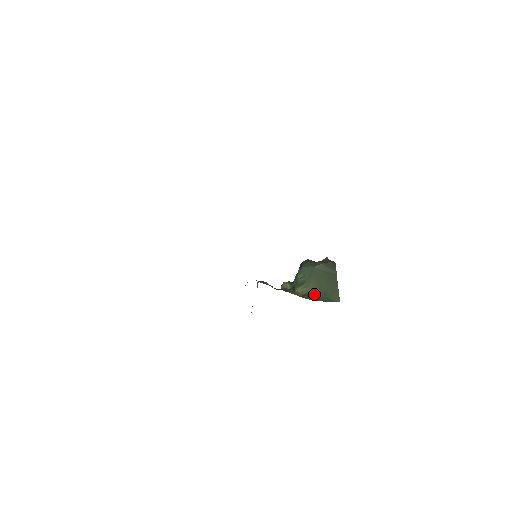
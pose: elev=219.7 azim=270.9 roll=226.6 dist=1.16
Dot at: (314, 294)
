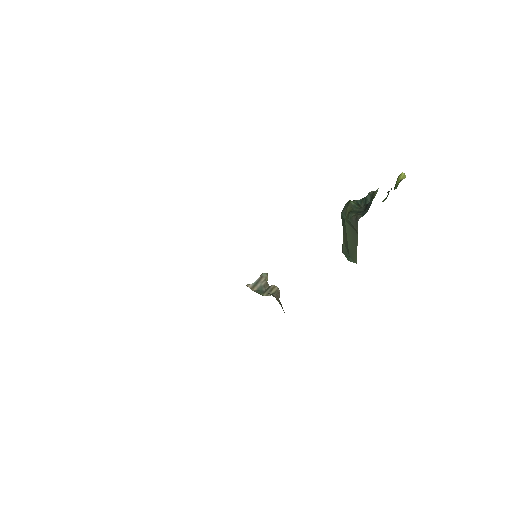
Dot at: (344, 246)
